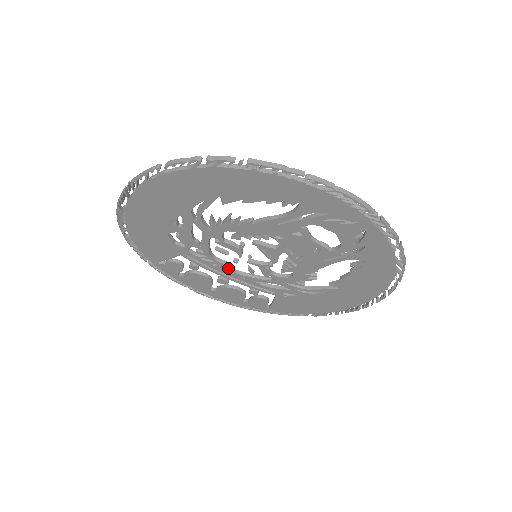
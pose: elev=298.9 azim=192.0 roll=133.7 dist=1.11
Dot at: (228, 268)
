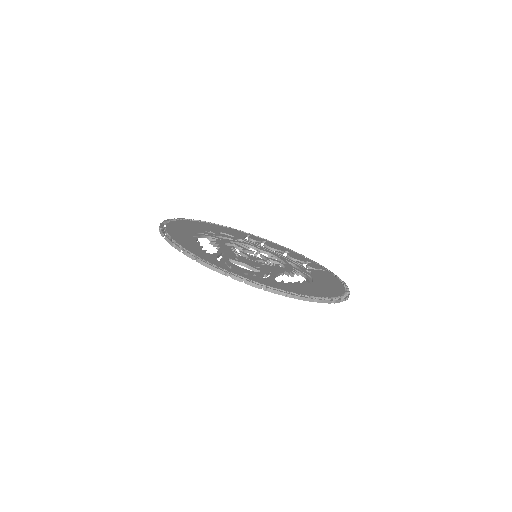
Dot at: (264, 253)
